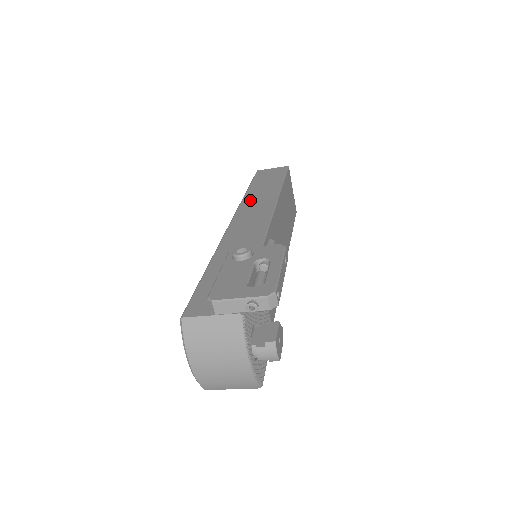
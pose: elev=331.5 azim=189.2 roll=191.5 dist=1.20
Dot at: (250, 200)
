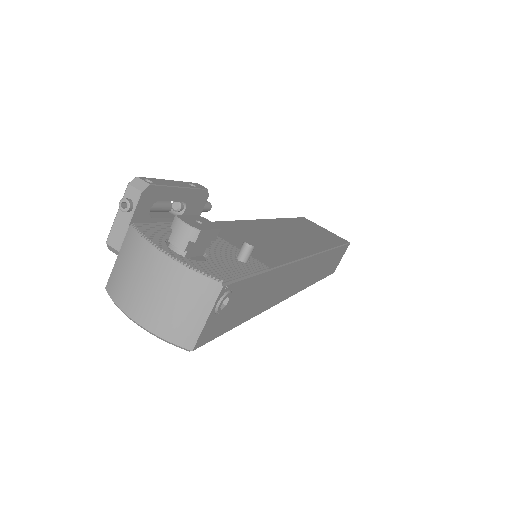
Dot at: occluded
